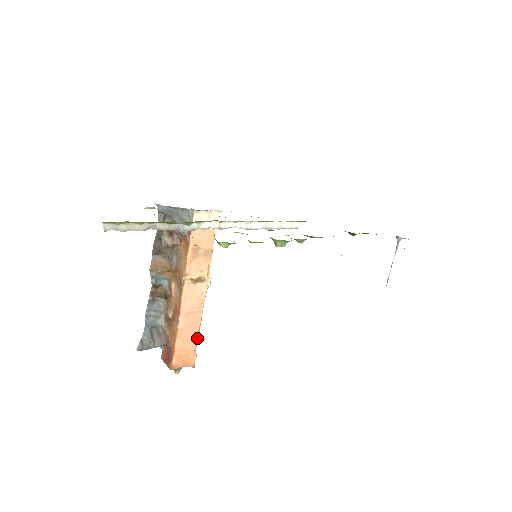
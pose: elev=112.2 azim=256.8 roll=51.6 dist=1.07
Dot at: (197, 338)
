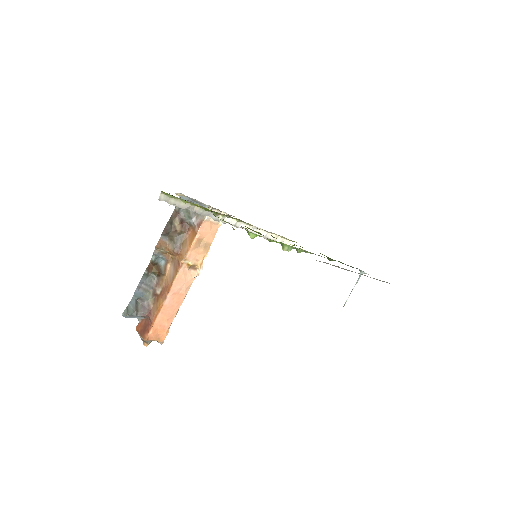
Dot at: occluded
